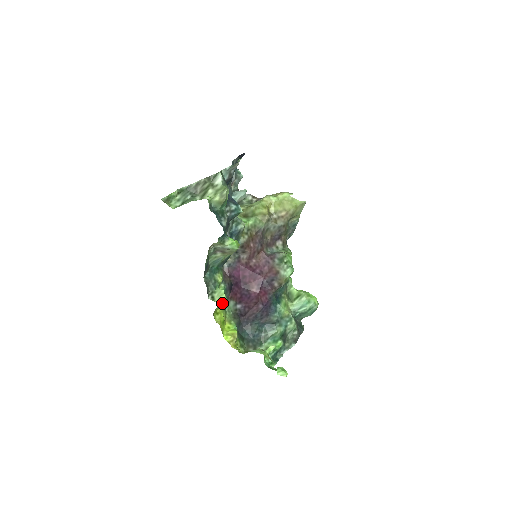
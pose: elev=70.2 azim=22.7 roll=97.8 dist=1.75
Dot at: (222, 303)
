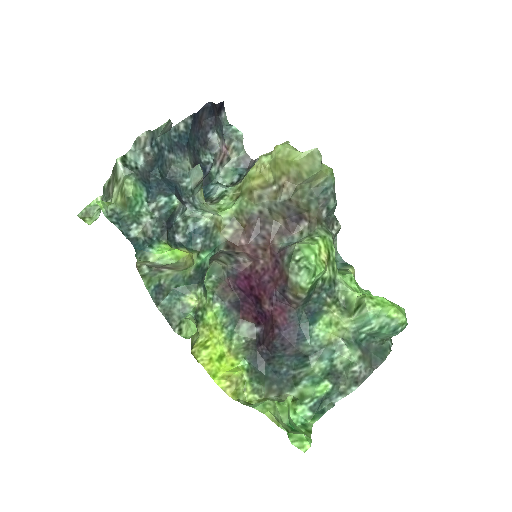
Dot at: (223, 329)
